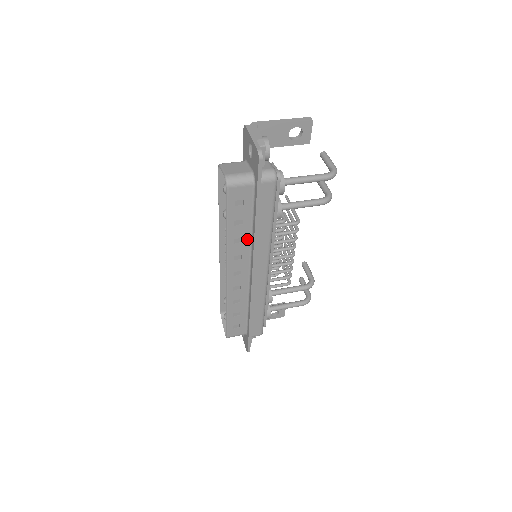
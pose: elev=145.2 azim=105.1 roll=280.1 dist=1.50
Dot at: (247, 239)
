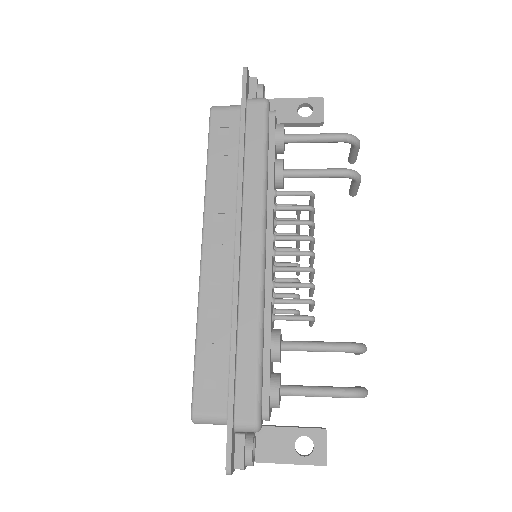
Dot at: (232, 187)
